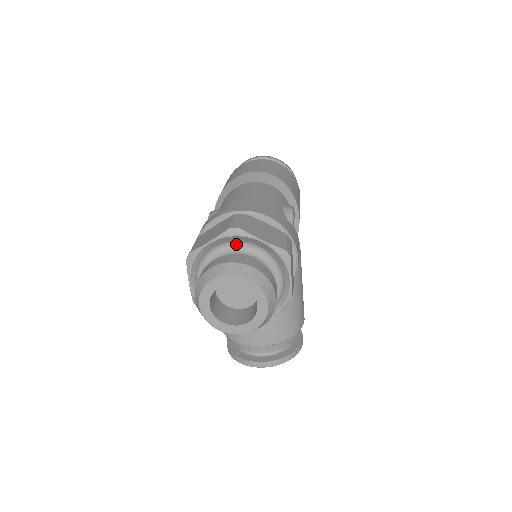
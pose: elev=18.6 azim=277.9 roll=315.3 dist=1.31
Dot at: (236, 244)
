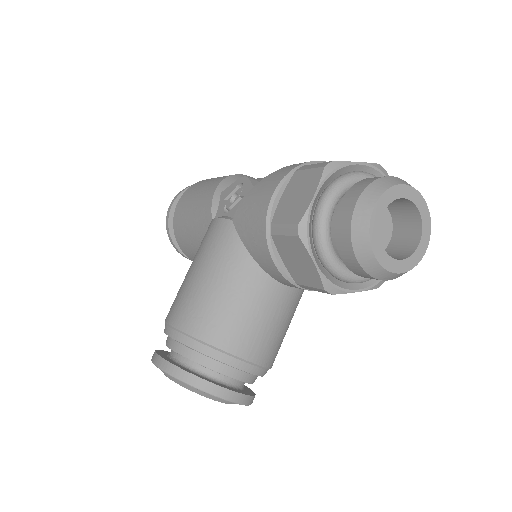
Dot at: occluded
